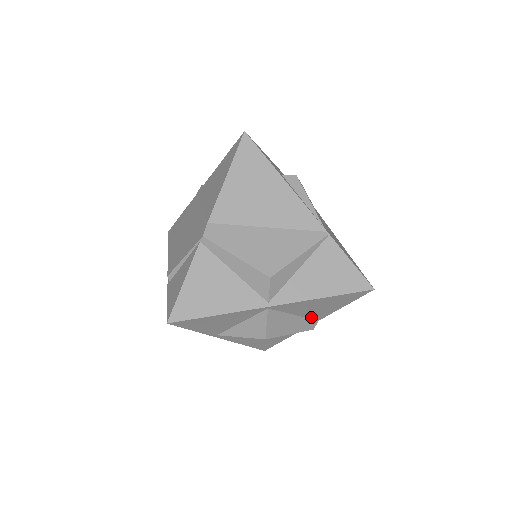
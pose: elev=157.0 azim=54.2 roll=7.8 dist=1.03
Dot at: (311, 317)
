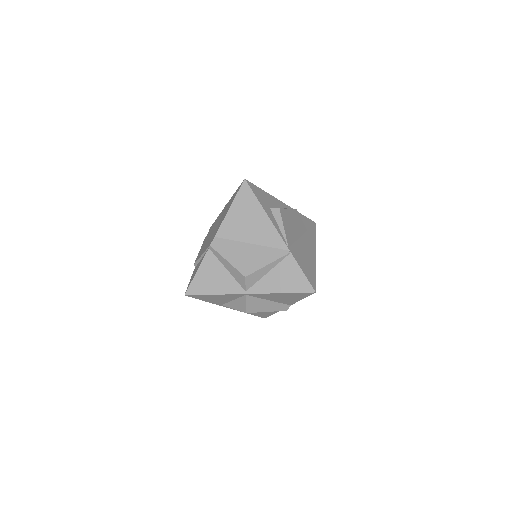
Dot at: (283, 303)
